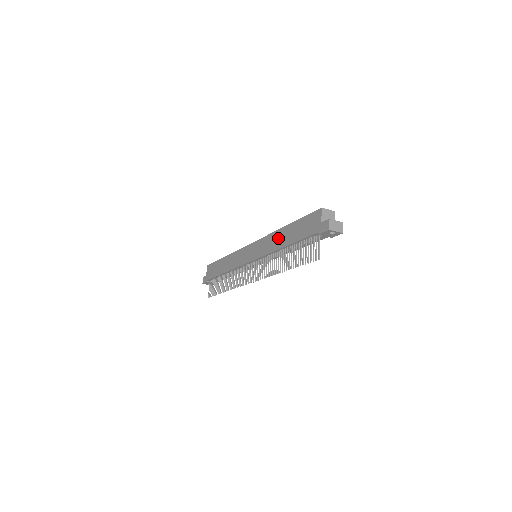
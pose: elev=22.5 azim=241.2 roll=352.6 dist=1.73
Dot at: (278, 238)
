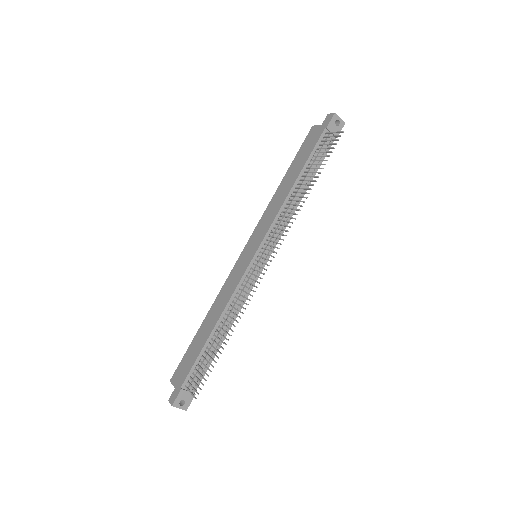
Dot at: (280, 193)
